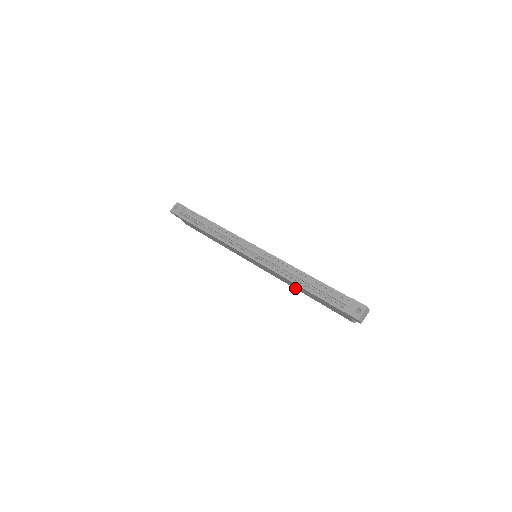
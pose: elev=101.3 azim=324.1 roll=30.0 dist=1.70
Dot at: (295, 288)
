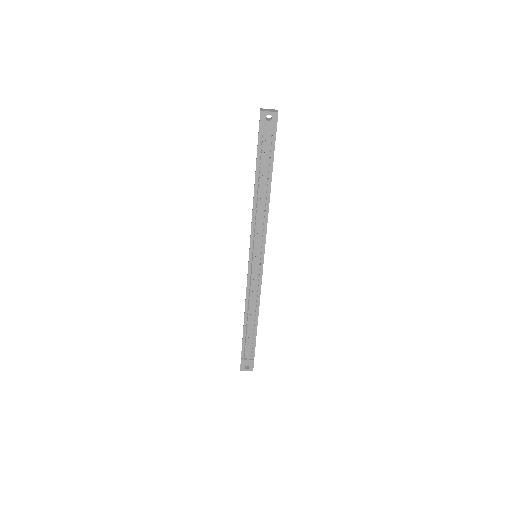
Dot at: occluded
